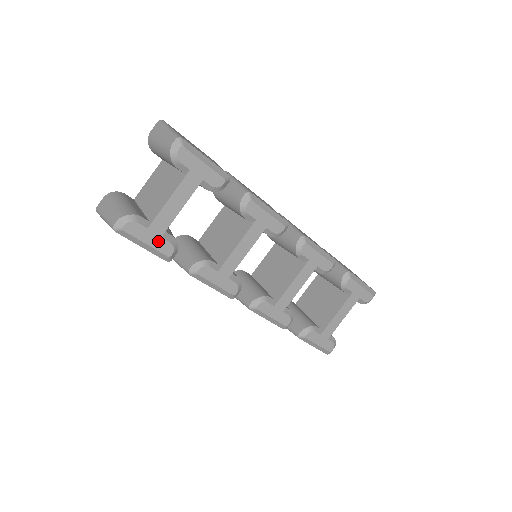
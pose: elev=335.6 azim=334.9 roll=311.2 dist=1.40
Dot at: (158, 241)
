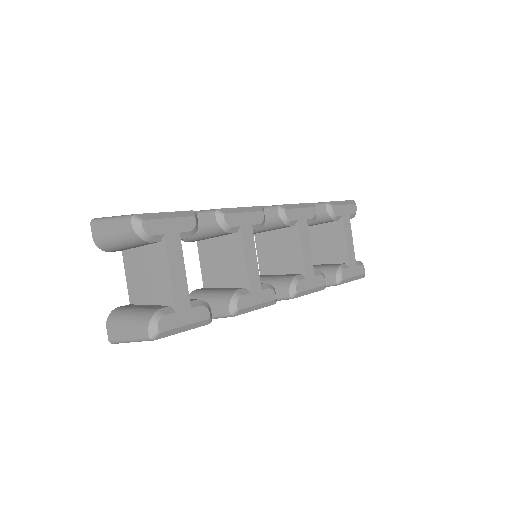
Dot at: (191, 314)
